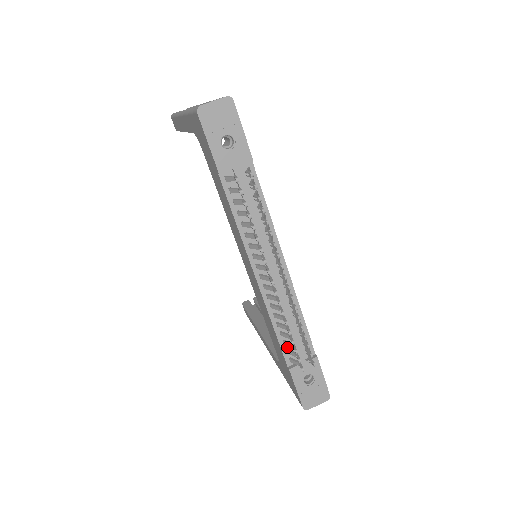
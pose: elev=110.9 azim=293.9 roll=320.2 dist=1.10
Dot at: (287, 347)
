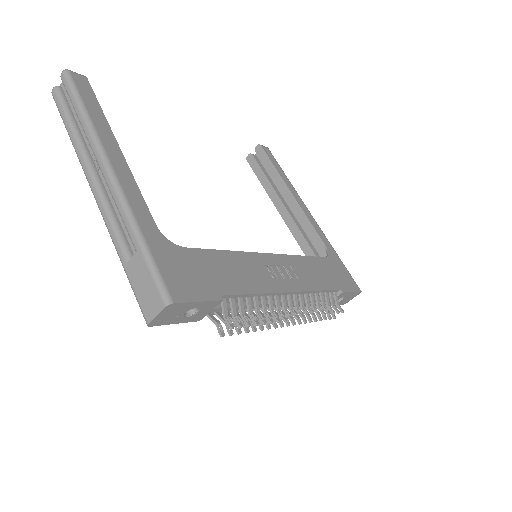
Dot at: occluded
